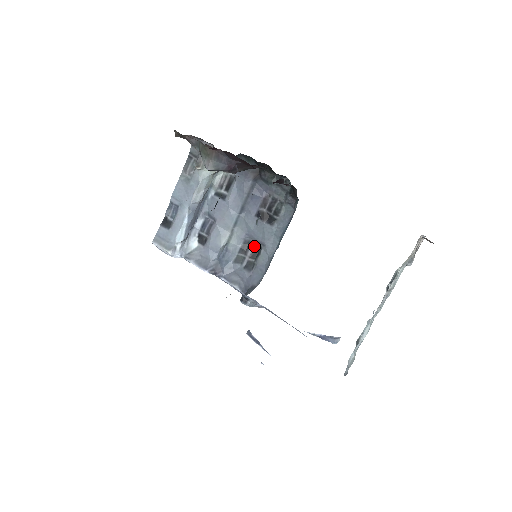
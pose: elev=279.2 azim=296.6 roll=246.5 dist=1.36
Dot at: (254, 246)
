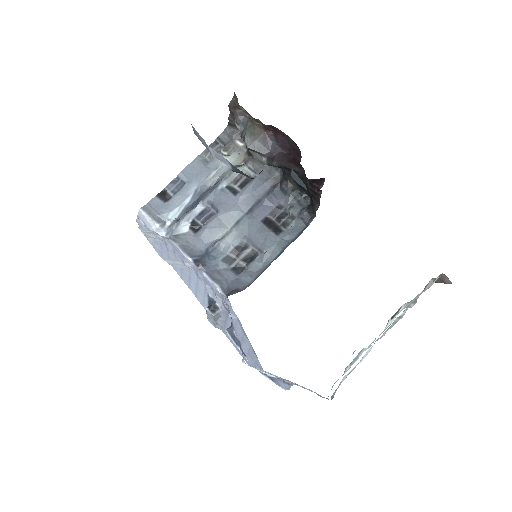
Dot at: (250, 250)
